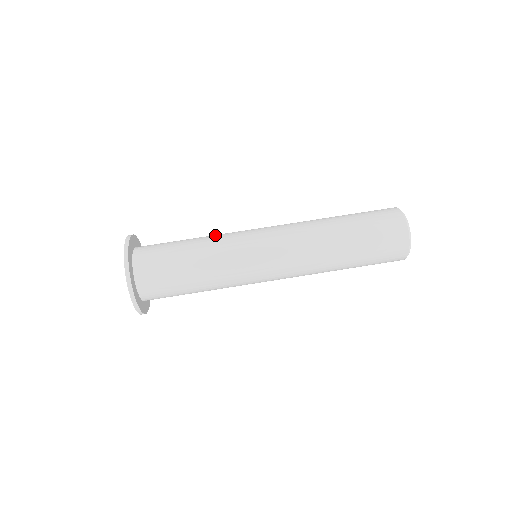
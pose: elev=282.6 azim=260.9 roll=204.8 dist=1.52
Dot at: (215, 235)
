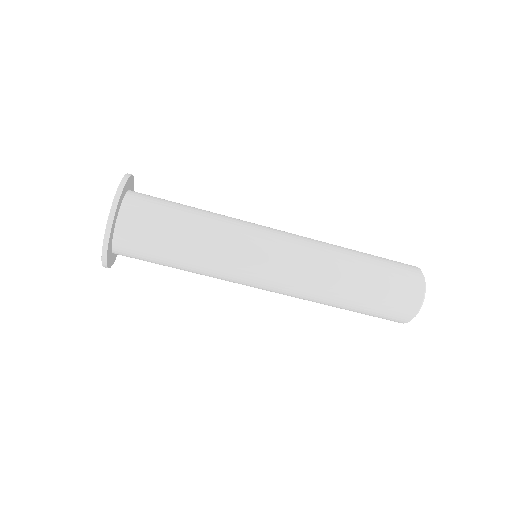
Dot at: (218, 240)
